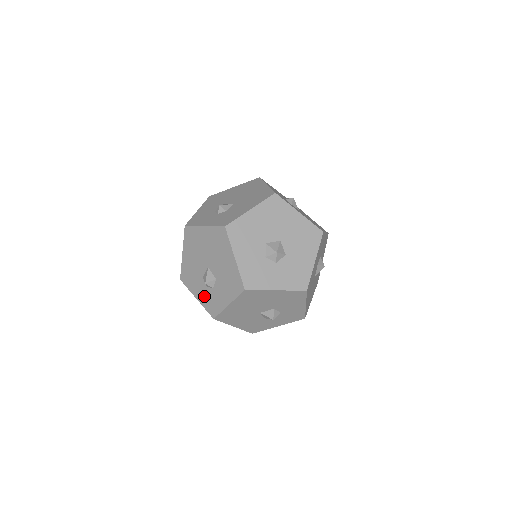
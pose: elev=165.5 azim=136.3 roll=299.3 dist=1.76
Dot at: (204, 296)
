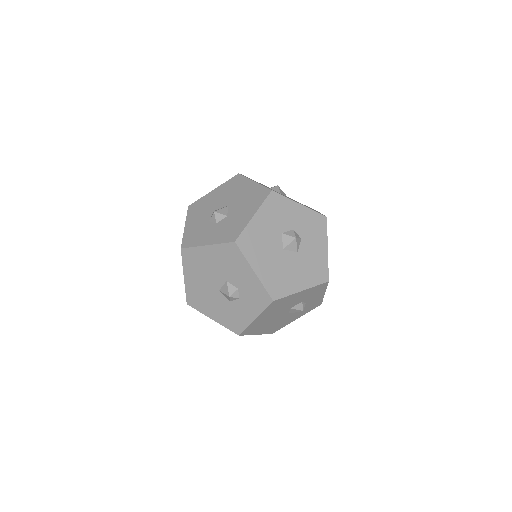
Dot at: occluded
